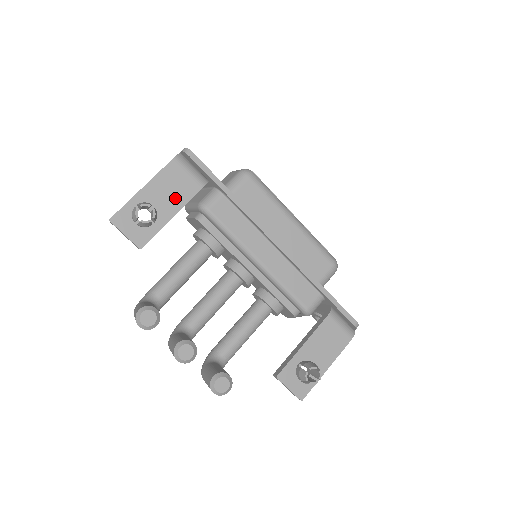
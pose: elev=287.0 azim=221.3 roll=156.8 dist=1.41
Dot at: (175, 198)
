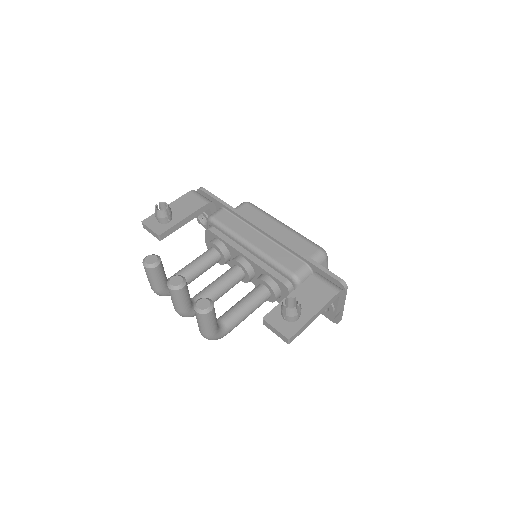
Dot at: (188, 209)
